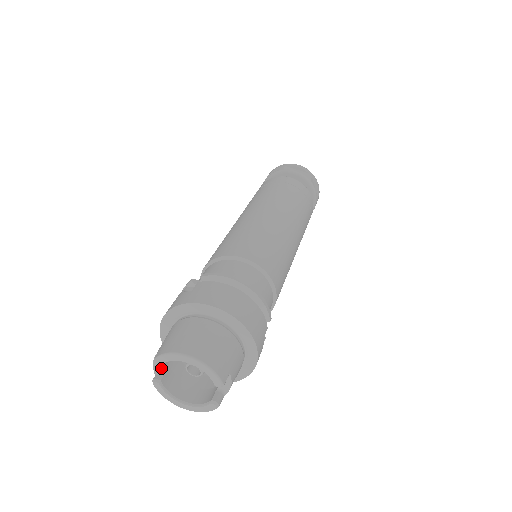
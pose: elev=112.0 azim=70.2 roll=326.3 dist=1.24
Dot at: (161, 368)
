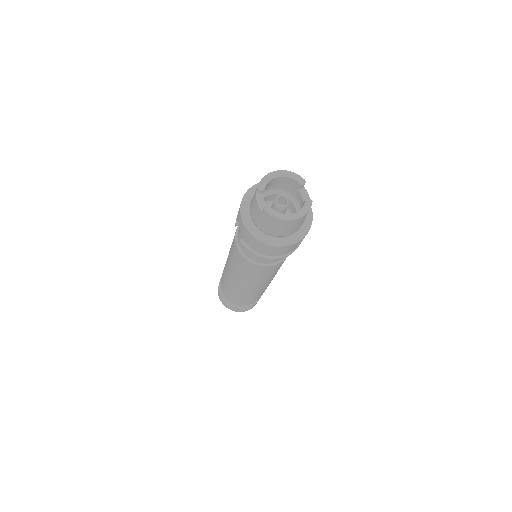
Dot at: (264, 203)
